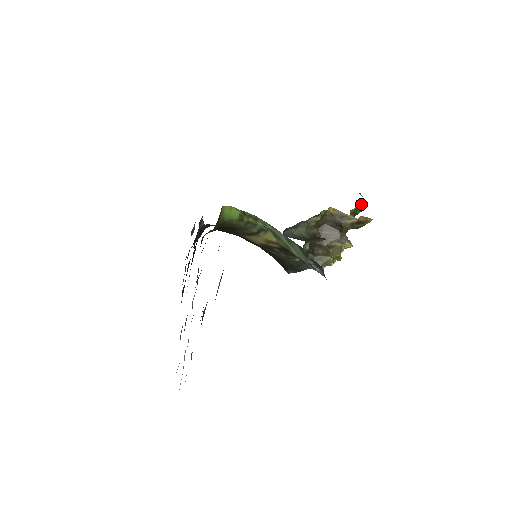
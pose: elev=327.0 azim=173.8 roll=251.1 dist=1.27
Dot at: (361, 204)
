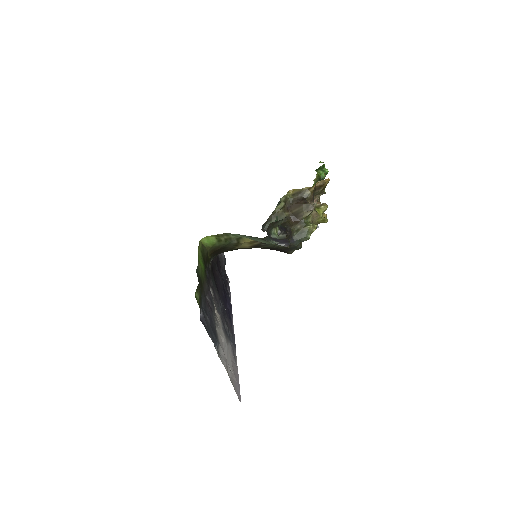
Dot at: (322, 170)
